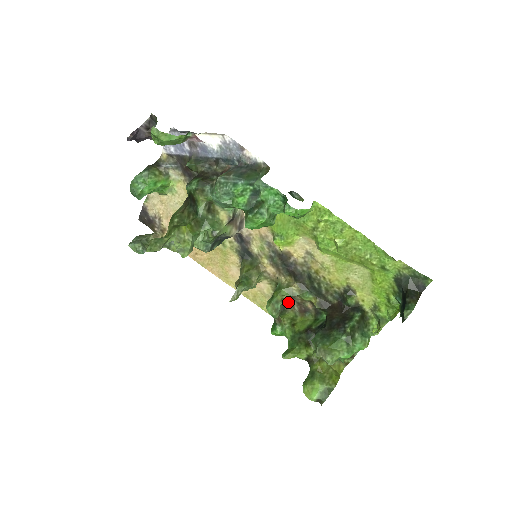
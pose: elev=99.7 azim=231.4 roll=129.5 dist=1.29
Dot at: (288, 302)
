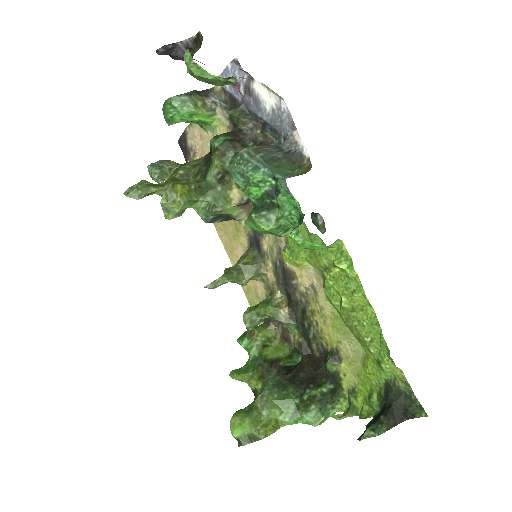
Dot at: occluded
